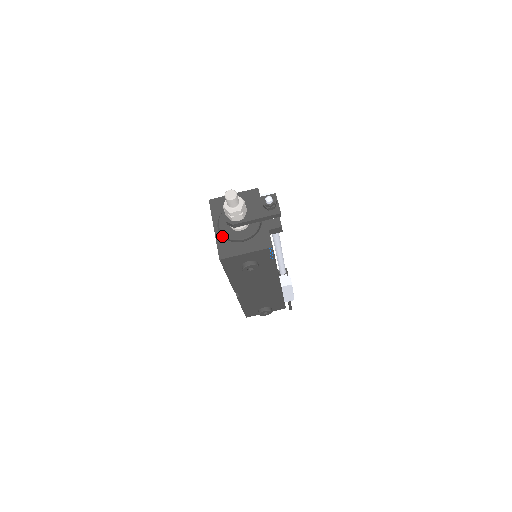
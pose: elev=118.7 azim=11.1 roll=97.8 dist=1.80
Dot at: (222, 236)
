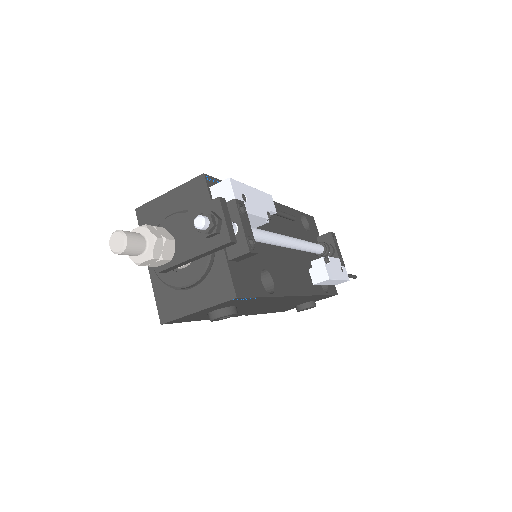
Dot at: (160, 279)
